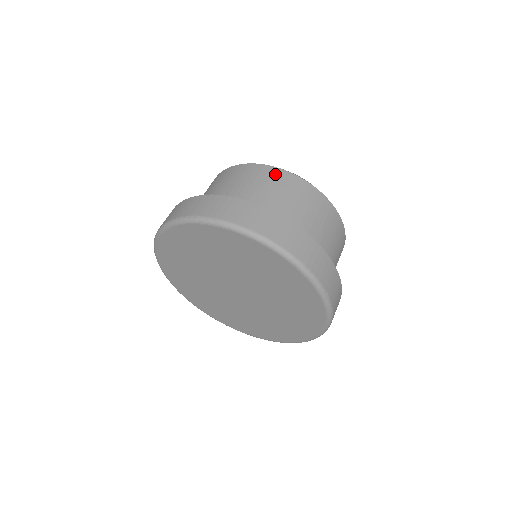
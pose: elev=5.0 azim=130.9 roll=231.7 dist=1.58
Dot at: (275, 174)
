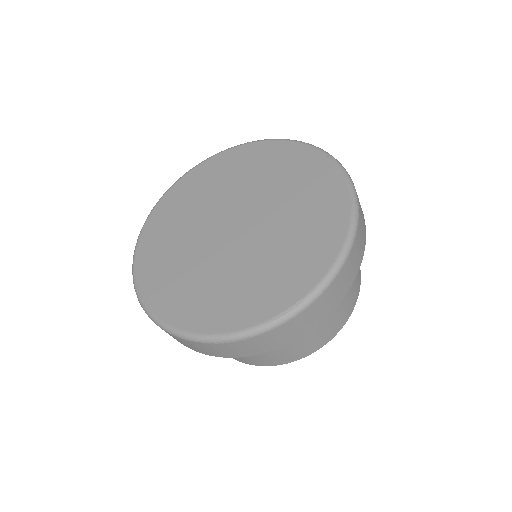
Dot at: occluded
